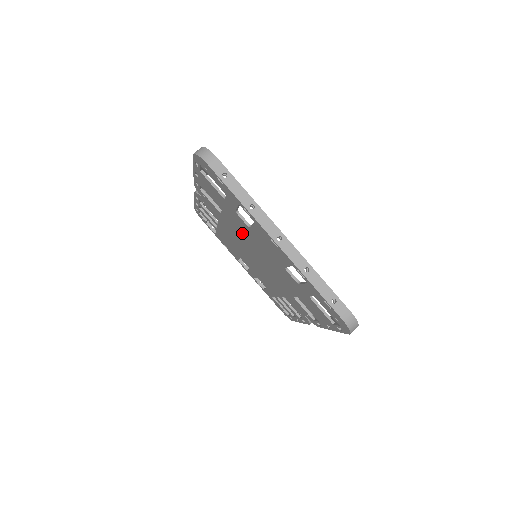
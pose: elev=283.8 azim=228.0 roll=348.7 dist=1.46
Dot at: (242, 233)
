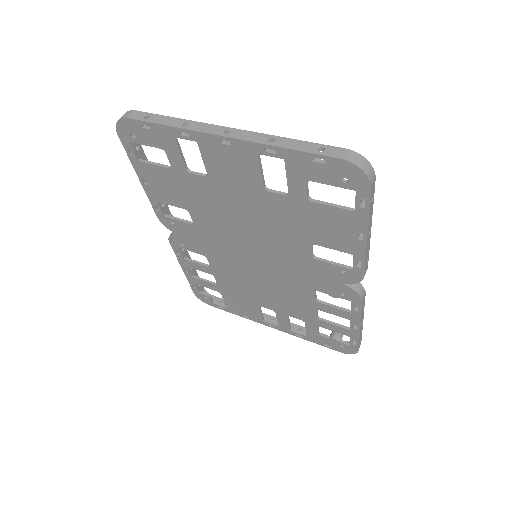
Dot at: (218, 217)
